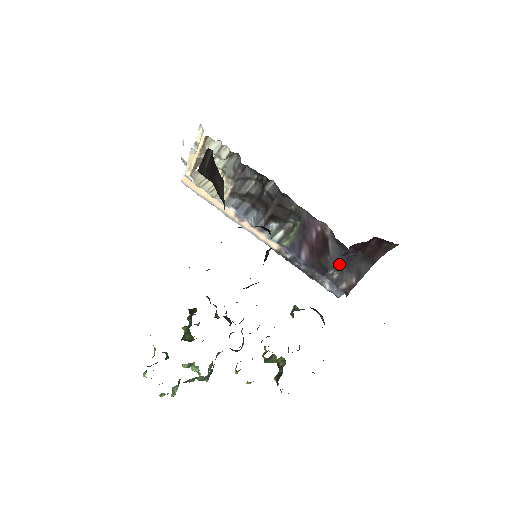
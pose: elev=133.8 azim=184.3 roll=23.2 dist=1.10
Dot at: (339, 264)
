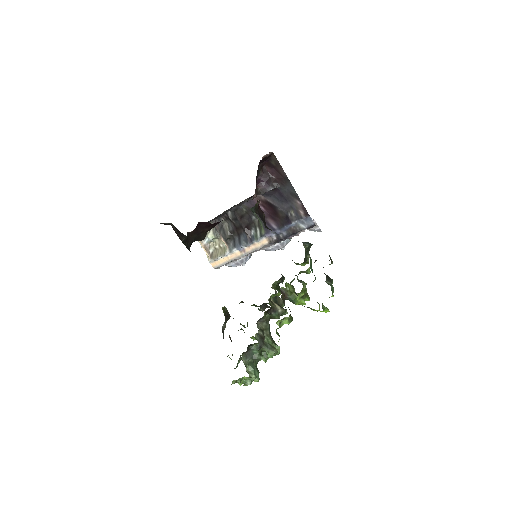
Dot at: (284, 205)
